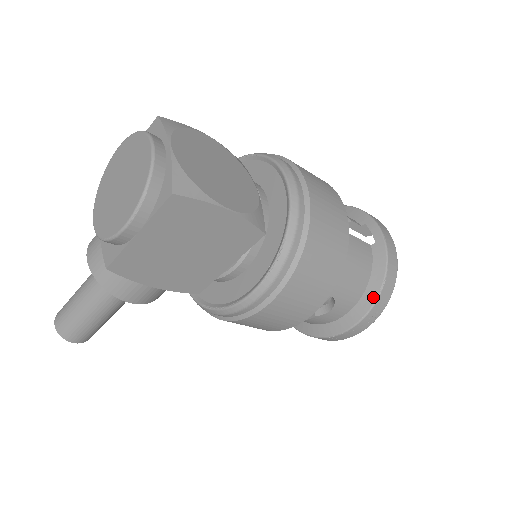
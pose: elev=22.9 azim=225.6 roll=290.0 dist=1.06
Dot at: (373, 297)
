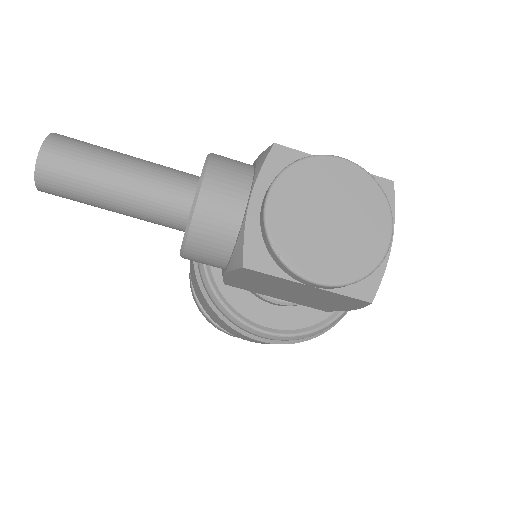
Dot at: occluded
